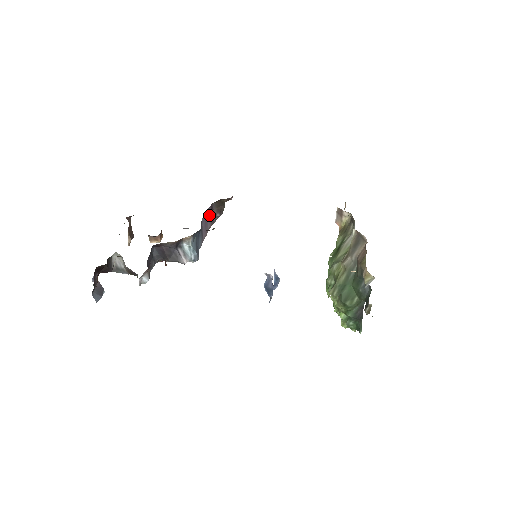
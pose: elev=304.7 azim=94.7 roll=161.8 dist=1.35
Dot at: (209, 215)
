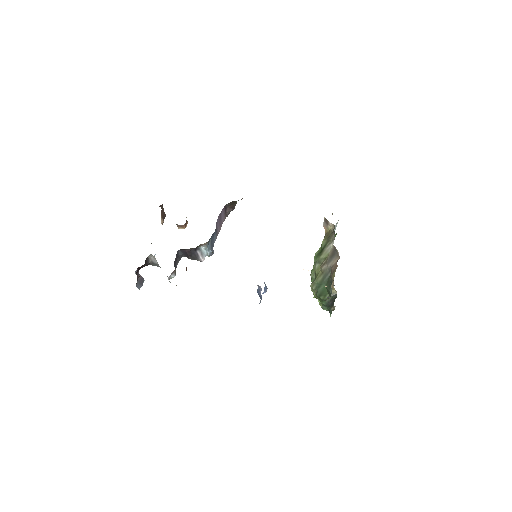
Dot at: (223, 213)
